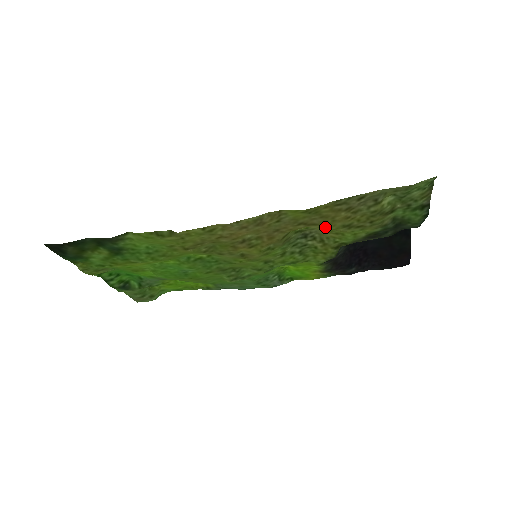
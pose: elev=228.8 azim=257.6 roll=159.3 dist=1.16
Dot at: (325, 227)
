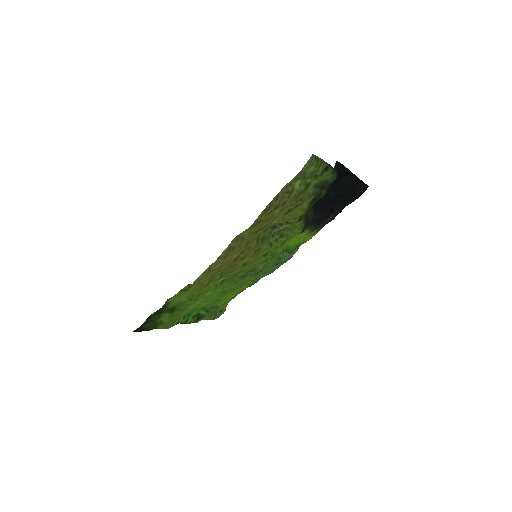
Dot at: occluded
